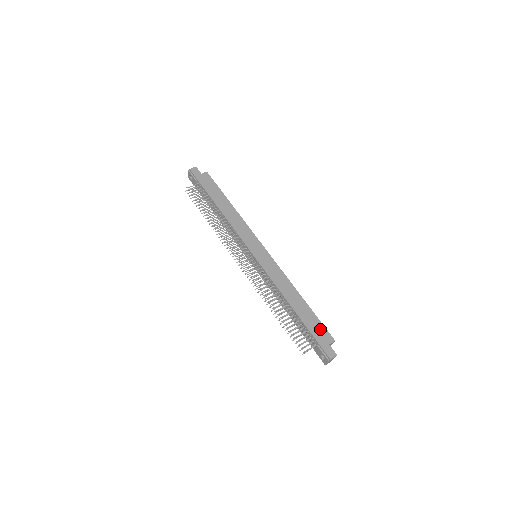
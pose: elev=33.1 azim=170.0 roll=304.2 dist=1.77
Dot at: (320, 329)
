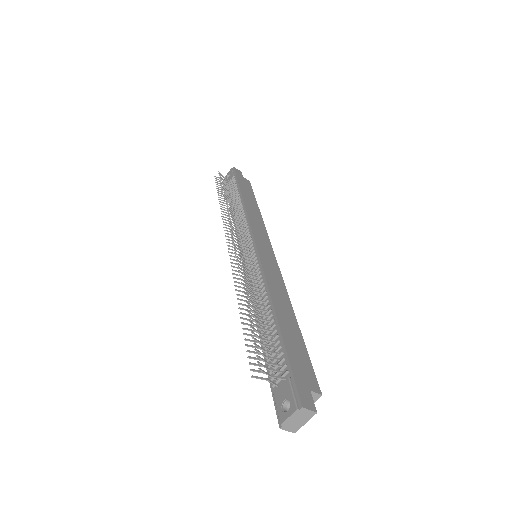
Dot at: (305, 363)
